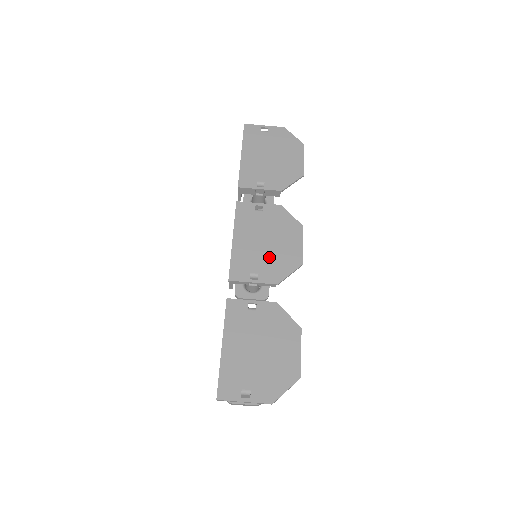
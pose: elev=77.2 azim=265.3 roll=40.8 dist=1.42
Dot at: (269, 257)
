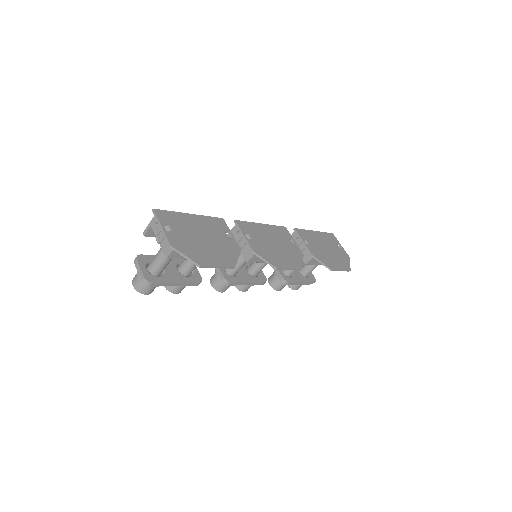
Dot at: (267, 246)
